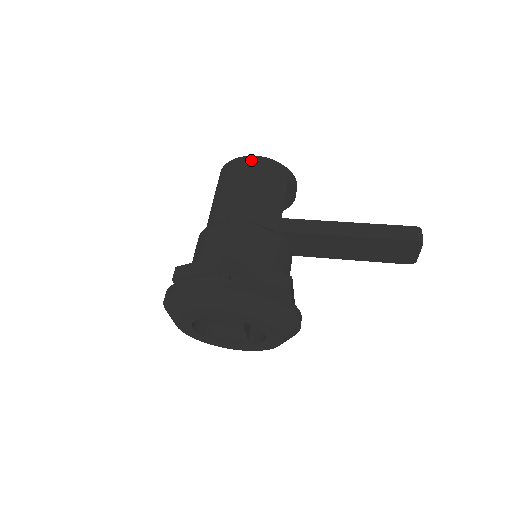
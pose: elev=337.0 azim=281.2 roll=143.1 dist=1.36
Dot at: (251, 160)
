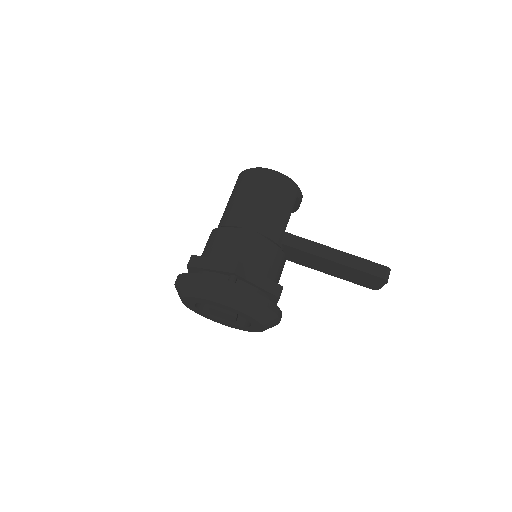
Dot at: (271, 175)
